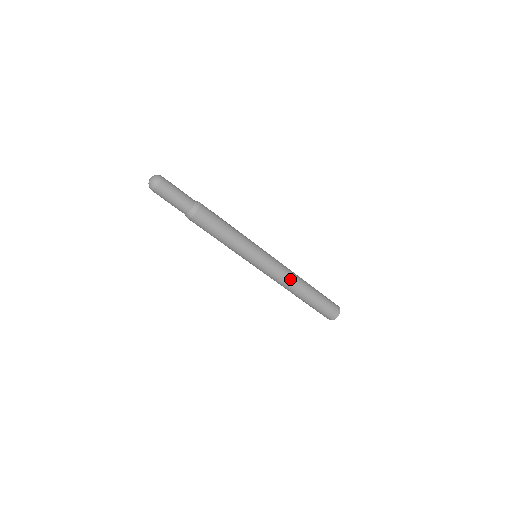
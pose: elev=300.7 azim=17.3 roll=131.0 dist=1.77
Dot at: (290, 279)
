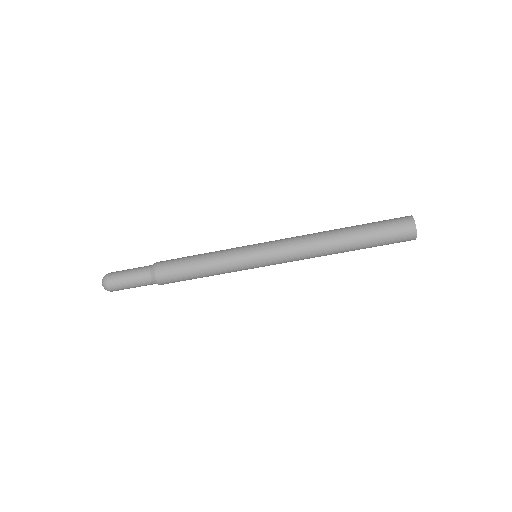
Dot at: (308, 236)
